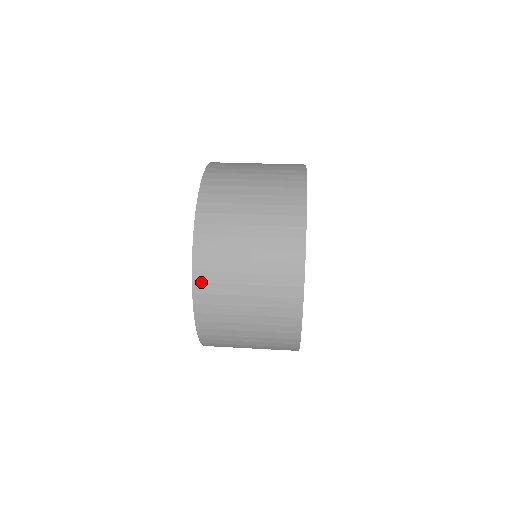
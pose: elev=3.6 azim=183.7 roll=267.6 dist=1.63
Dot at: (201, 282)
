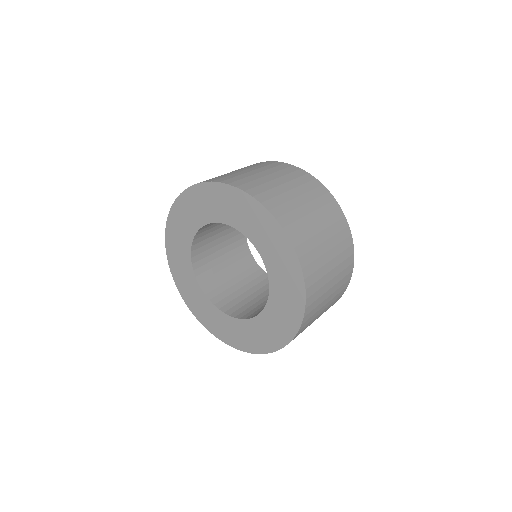
Dot at: (293, 234)
